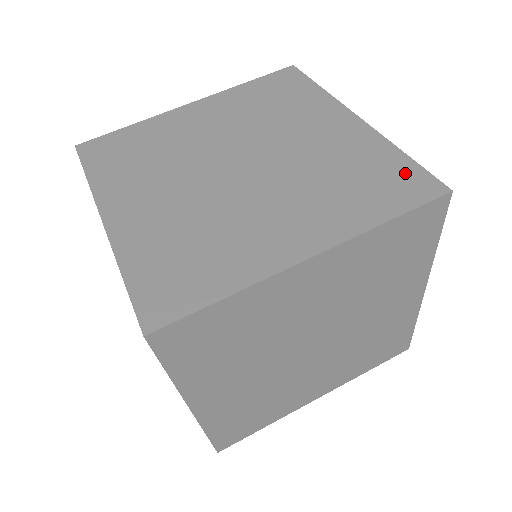
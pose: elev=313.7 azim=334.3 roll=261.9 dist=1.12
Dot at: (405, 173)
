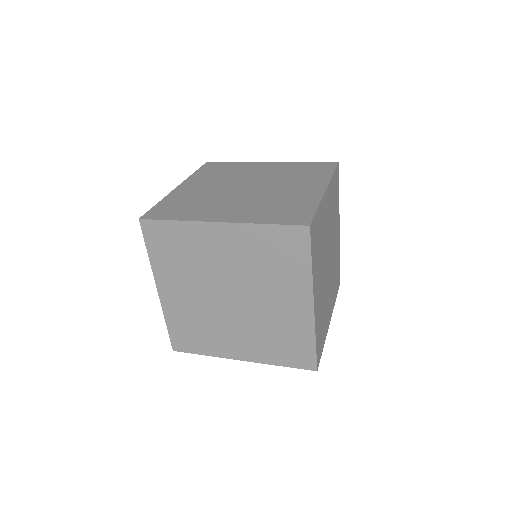
Dot at: (316, 165)
